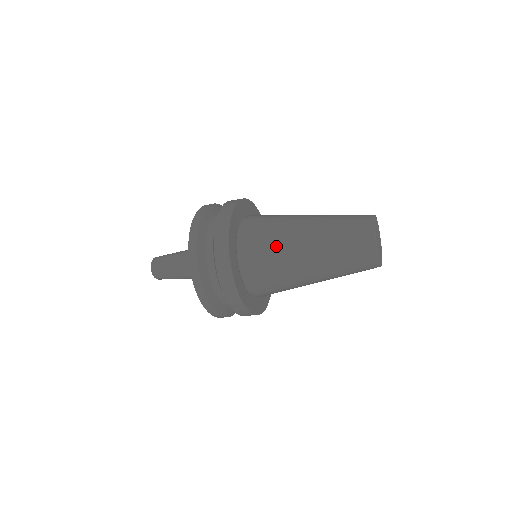
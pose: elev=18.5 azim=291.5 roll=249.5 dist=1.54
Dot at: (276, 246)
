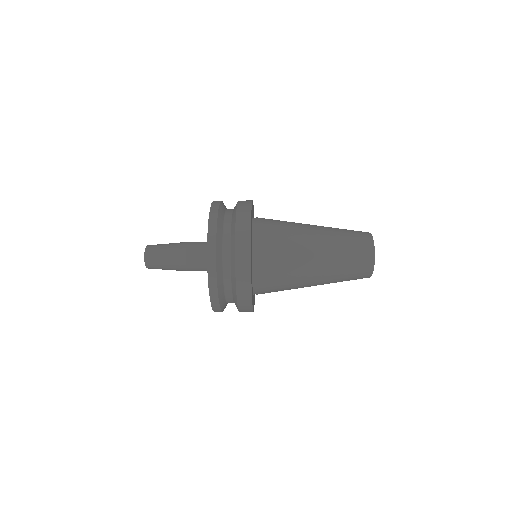
Dot at: (288, 227)
